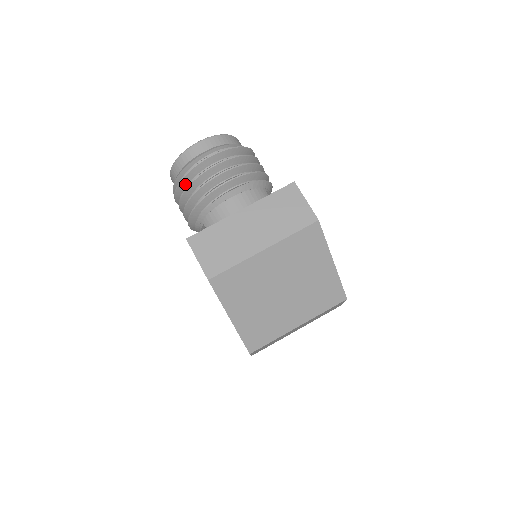
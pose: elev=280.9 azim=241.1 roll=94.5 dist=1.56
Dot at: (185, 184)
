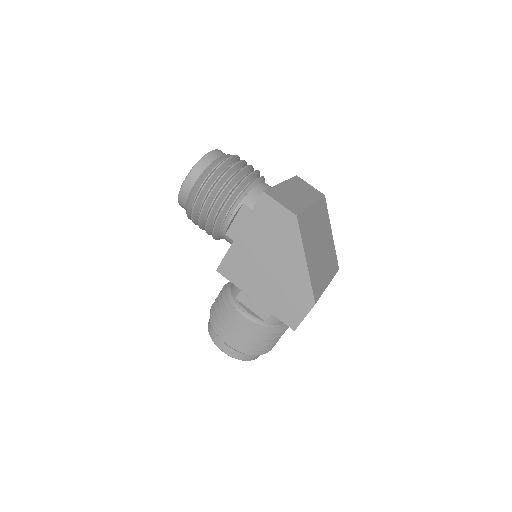
Dot at: (217, 175)
